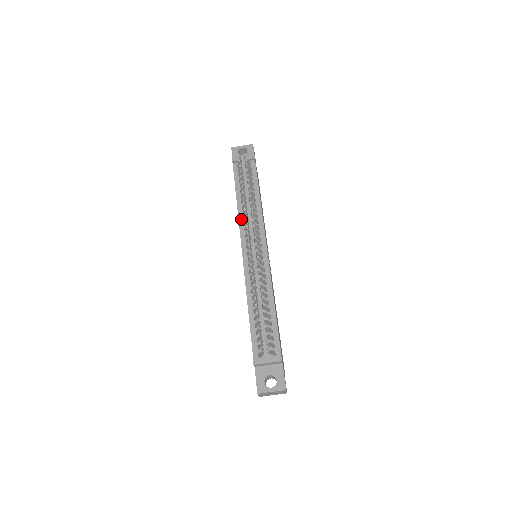
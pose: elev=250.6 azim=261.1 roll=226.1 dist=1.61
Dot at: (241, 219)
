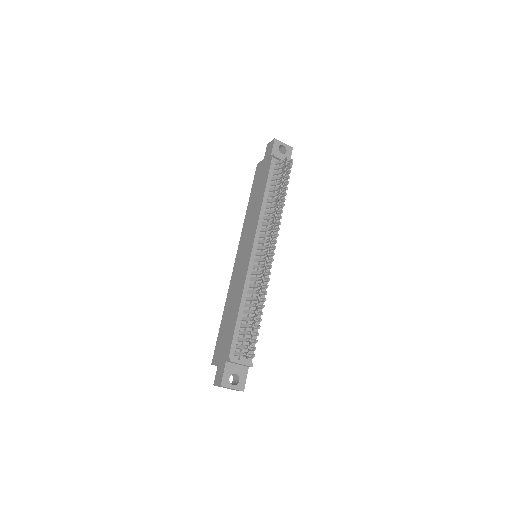
Dot at: (262, 217)
